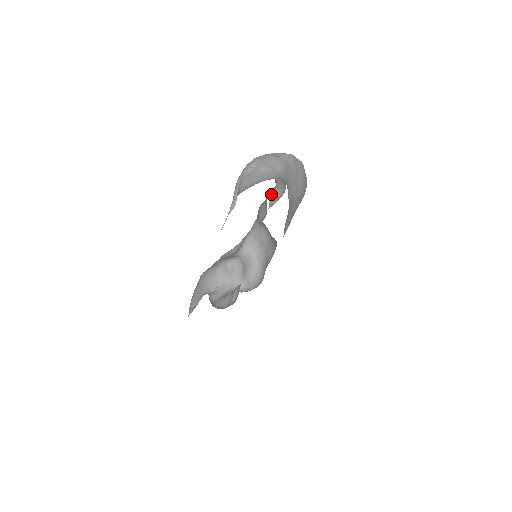
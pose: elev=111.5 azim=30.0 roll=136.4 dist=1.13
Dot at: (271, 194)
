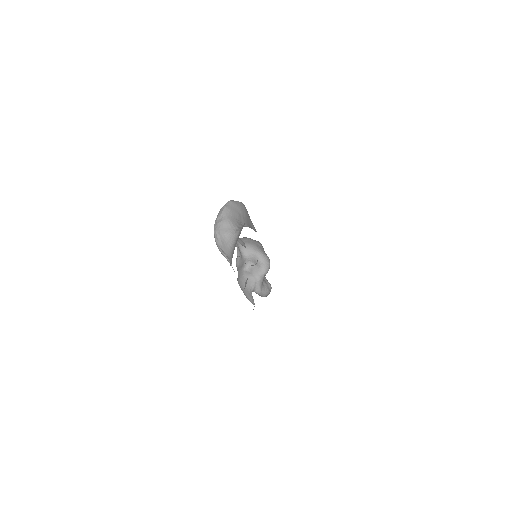
Dot at: occluded
